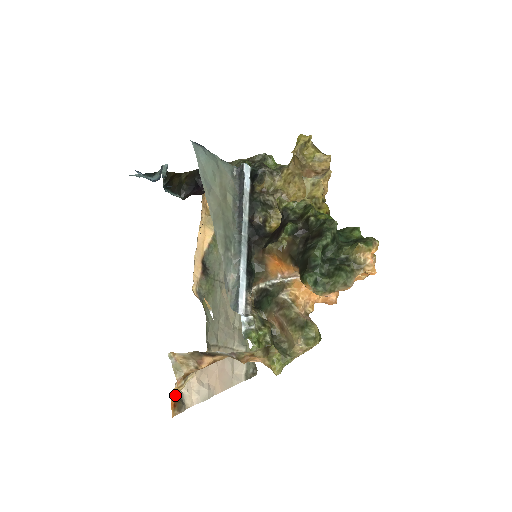
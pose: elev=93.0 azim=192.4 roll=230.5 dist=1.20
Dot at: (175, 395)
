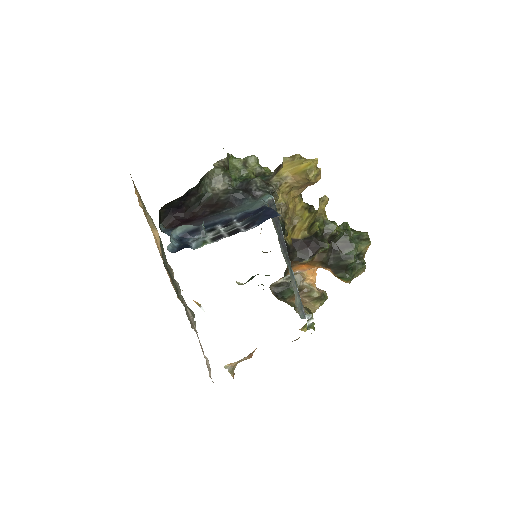
Dot at: occluded
